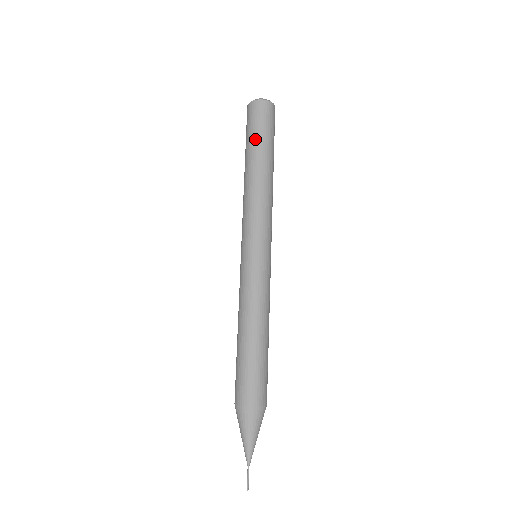
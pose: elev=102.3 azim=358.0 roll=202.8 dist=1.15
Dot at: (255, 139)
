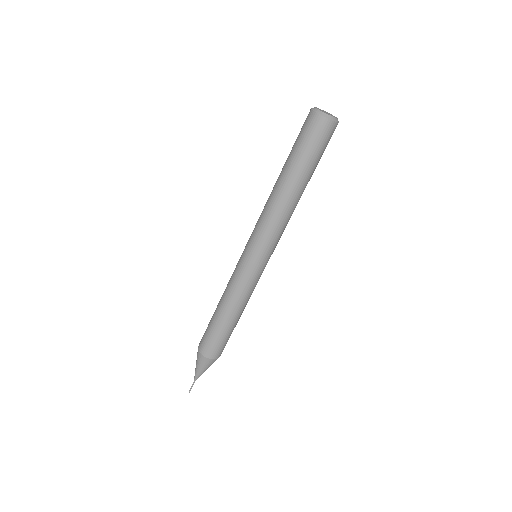
Dot at: (303, 160)
